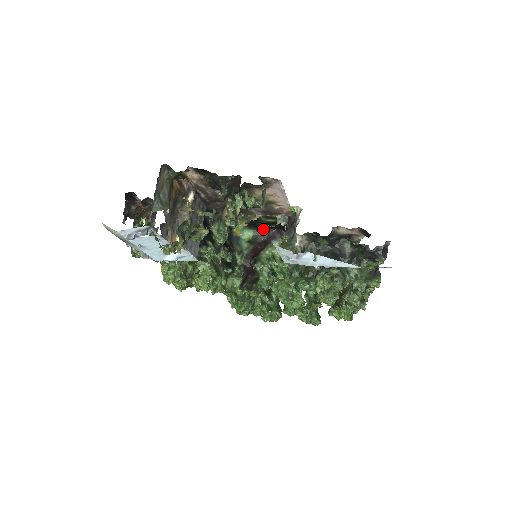
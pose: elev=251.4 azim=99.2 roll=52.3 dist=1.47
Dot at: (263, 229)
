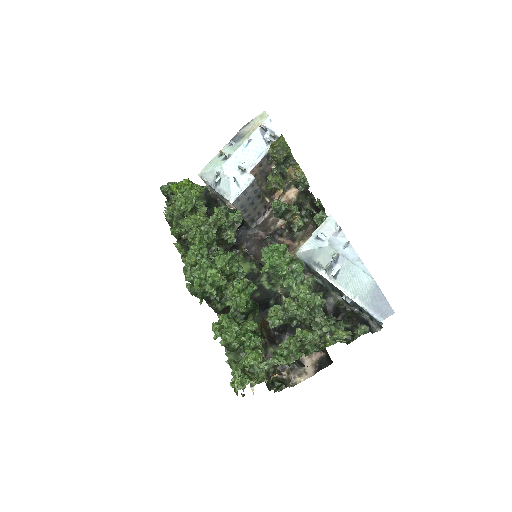
Dot at: occluded
